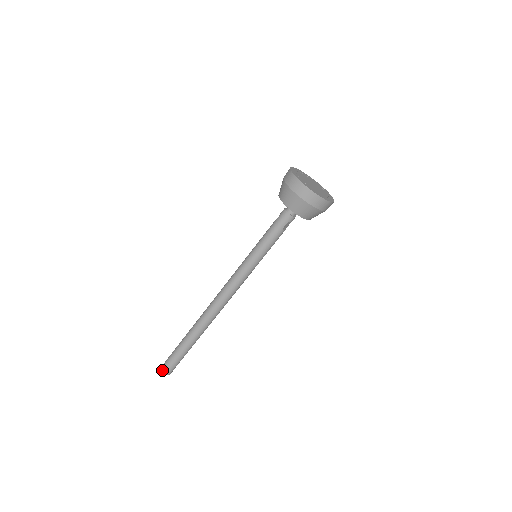
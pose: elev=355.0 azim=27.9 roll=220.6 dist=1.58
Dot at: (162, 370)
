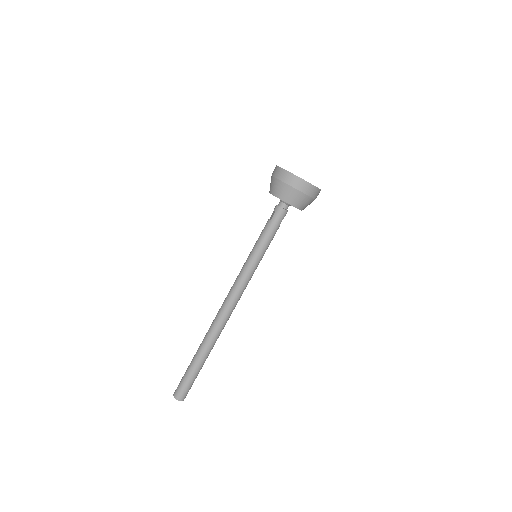
Dot at: (178, 399)
